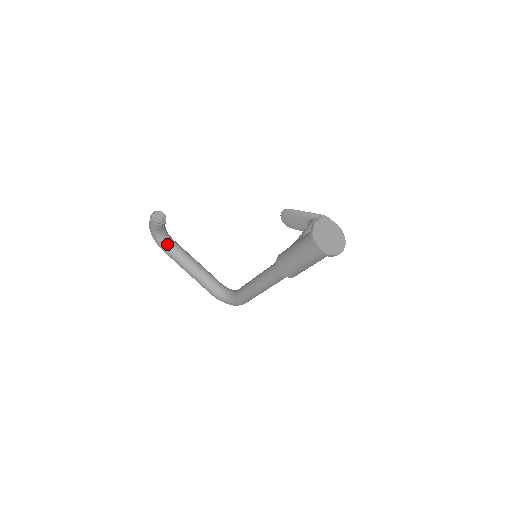
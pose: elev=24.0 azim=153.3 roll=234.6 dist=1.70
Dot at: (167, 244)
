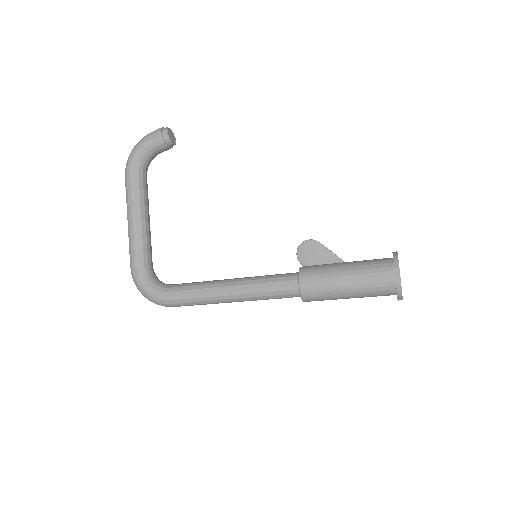
Dot at: (141, 171)
